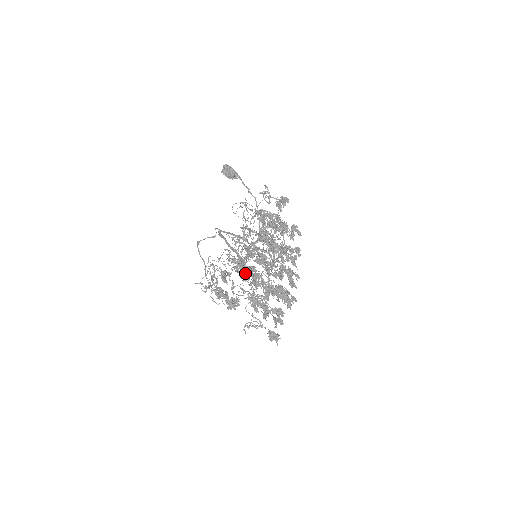
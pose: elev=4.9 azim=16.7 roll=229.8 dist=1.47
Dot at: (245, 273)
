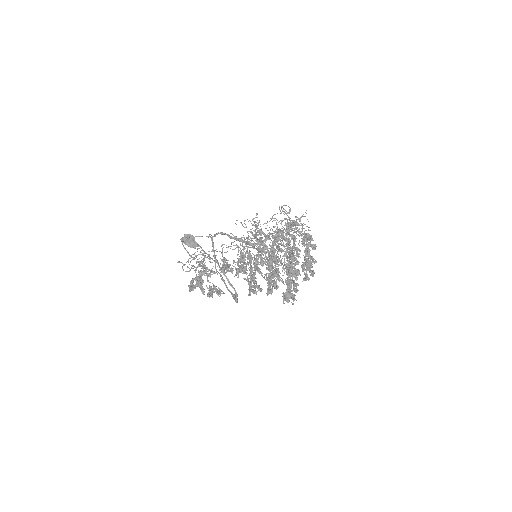
Dot at: occluded
